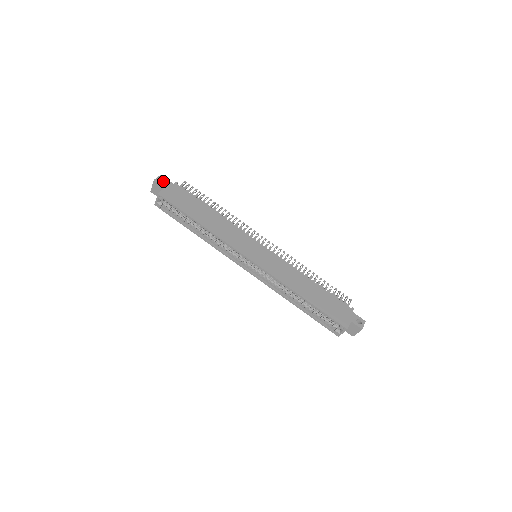
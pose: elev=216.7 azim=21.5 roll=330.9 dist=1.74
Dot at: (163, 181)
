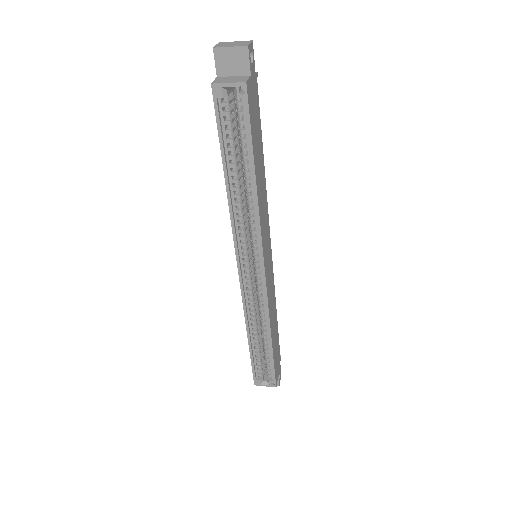
Dot at: occluded
